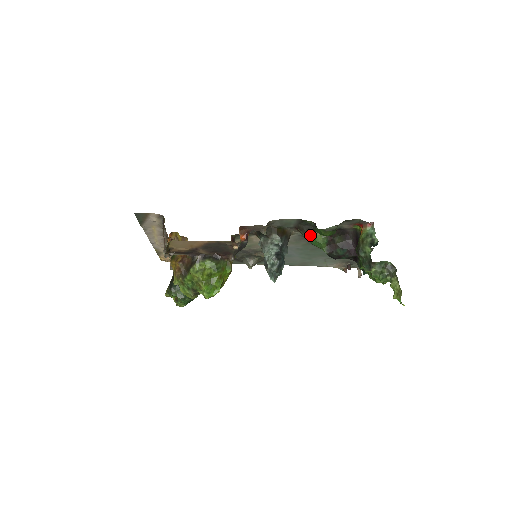
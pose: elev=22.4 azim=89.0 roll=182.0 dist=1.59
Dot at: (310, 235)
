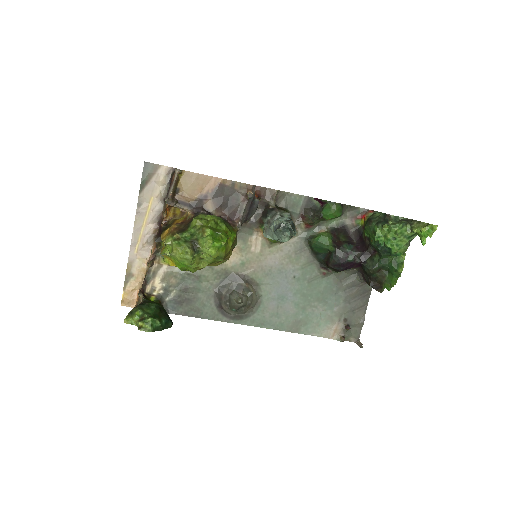
Dot at: (317, 219)
